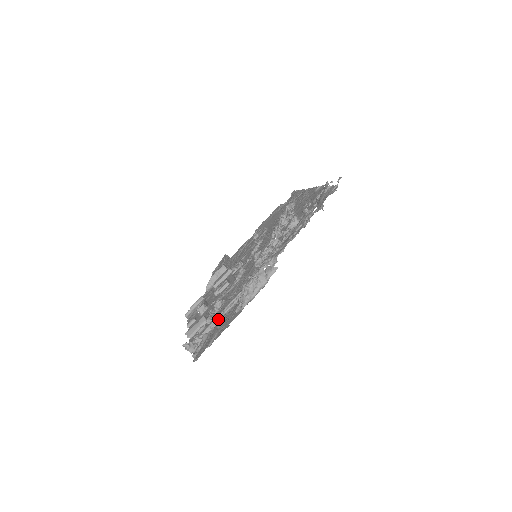
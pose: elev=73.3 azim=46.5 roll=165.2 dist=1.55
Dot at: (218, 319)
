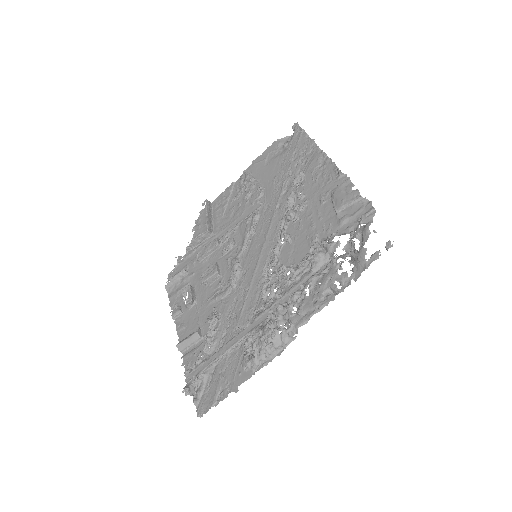
Dot at: (219, 358)
